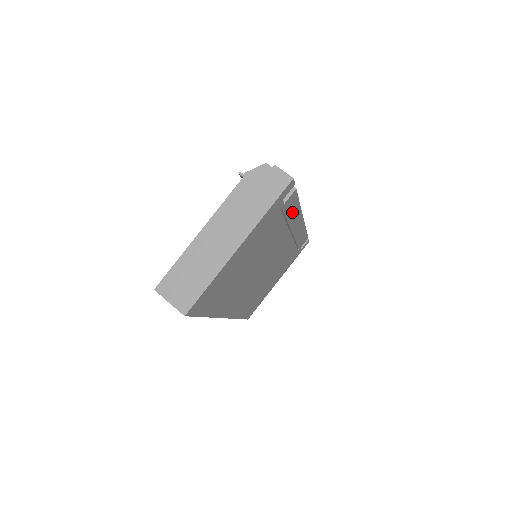
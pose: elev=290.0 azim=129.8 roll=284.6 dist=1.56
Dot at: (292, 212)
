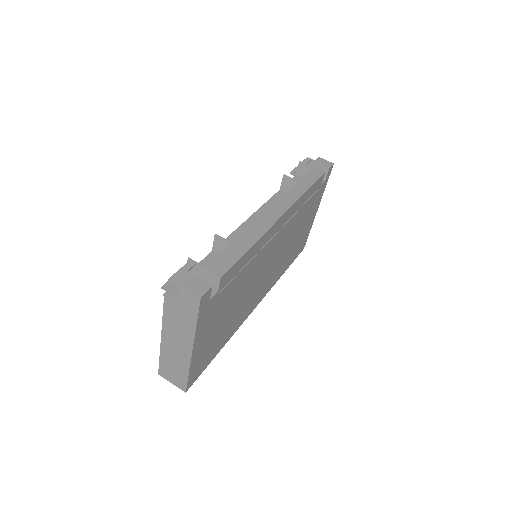
Dot at: (247, 258)
